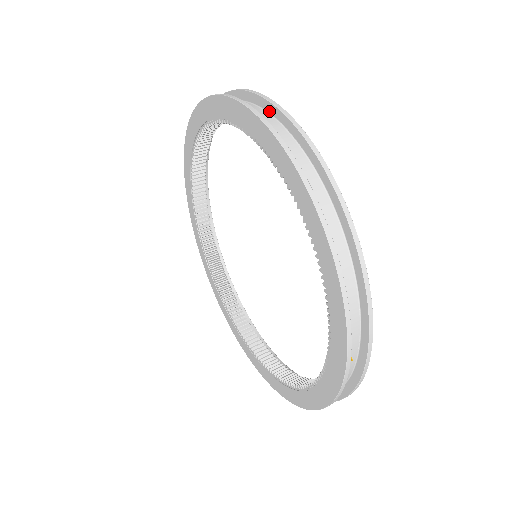
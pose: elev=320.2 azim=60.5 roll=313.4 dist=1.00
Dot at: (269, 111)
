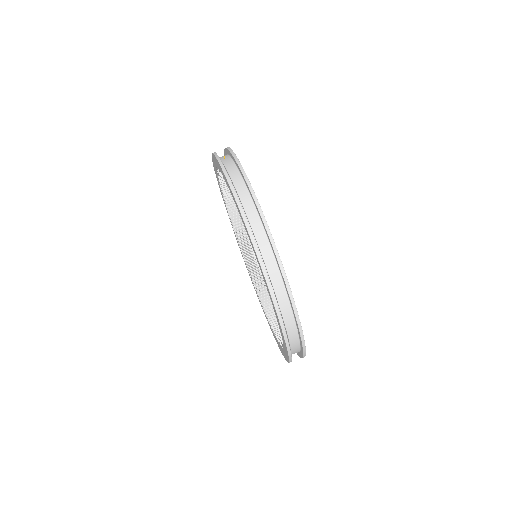
Dot at: (293, 311)
